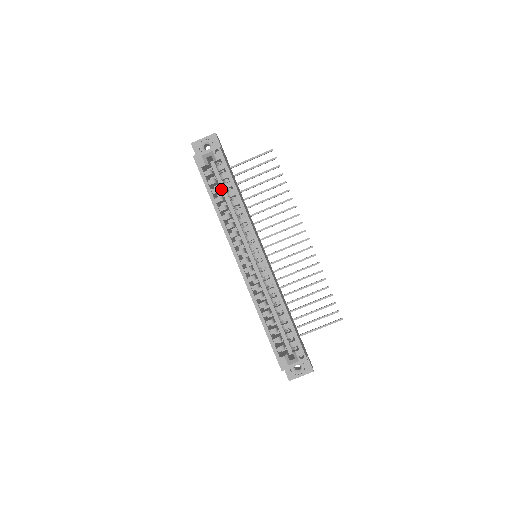
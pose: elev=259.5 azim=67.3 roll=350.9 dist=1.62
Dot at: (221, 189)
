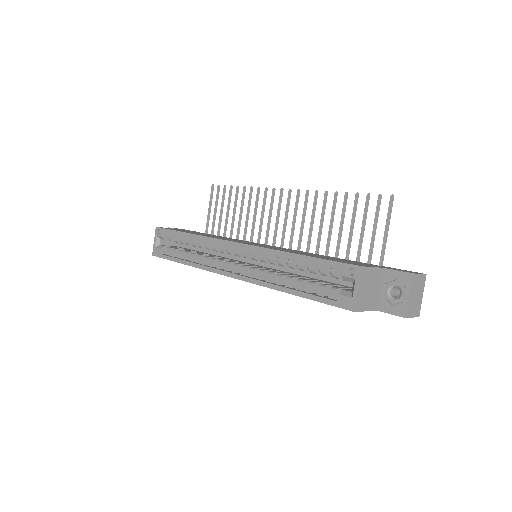
Dot at: occluded
